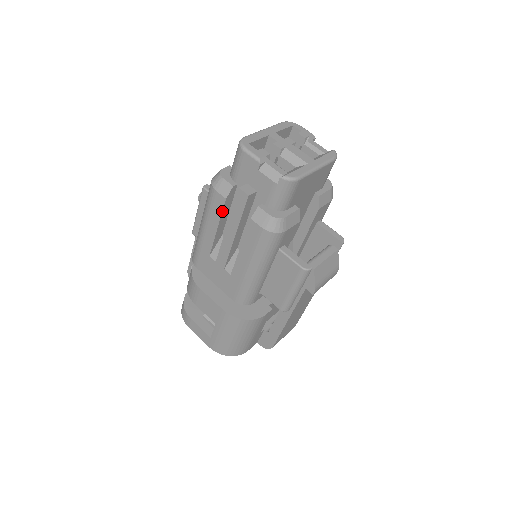
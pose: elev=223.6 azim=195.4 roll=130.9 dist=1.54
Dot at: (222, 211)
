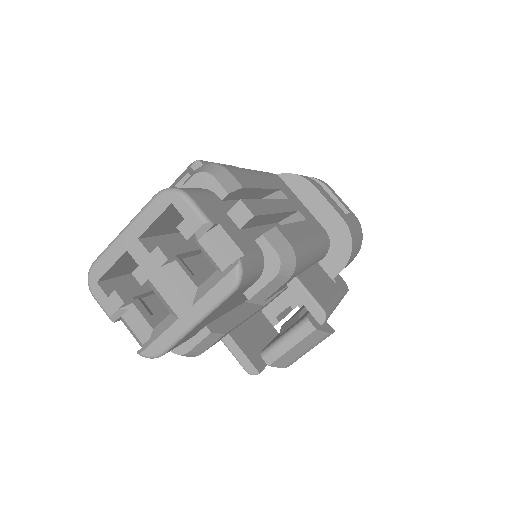
Dot at: occluded
